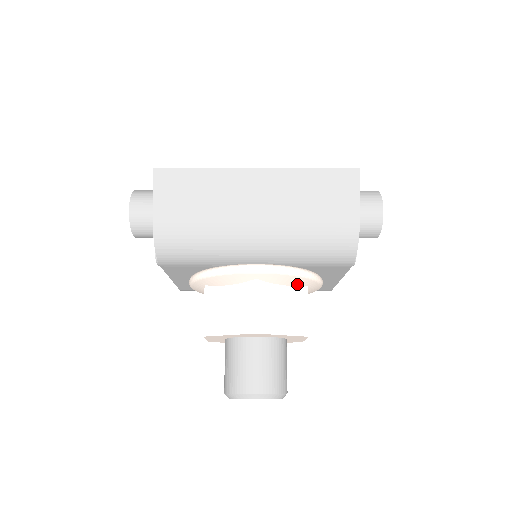
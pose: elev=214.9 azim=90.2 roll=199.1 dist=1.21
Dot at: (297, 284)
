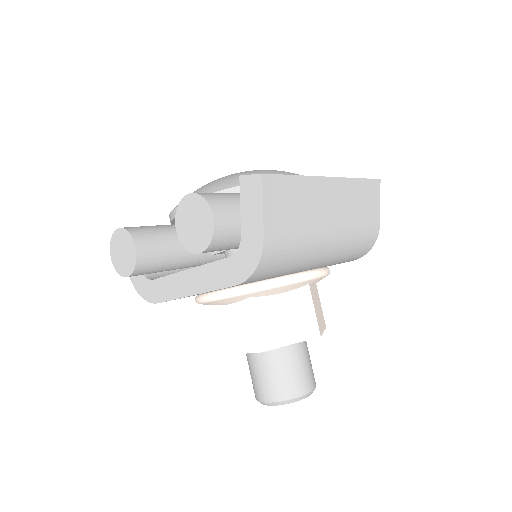
Dot at: occluded
